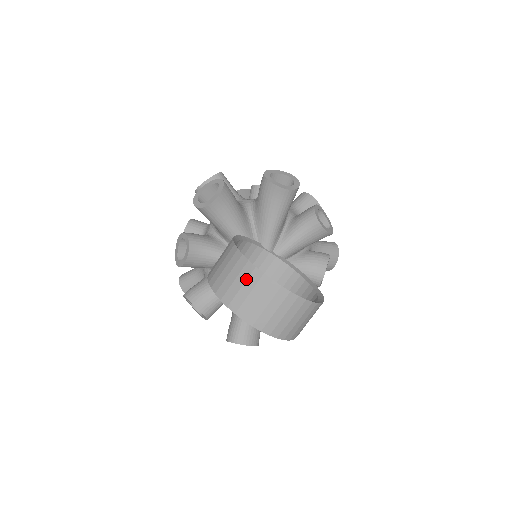
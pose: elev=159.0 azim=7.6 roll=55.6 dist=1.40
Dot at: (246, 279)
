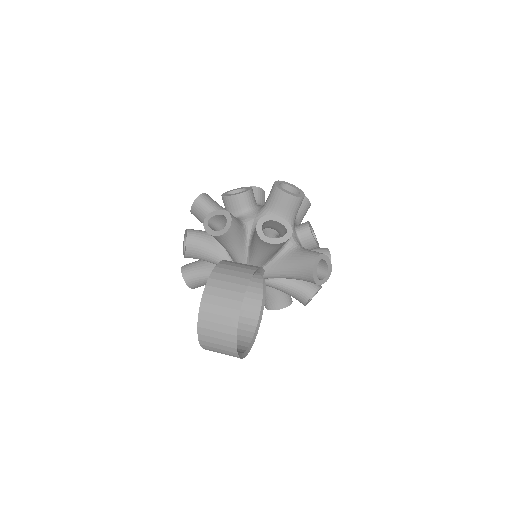
Dot at: (225, 324)
